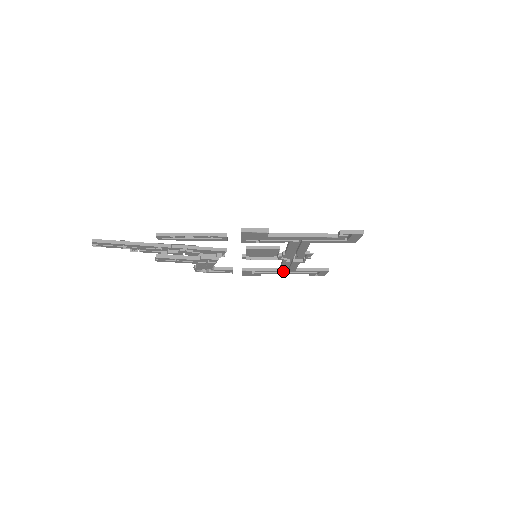
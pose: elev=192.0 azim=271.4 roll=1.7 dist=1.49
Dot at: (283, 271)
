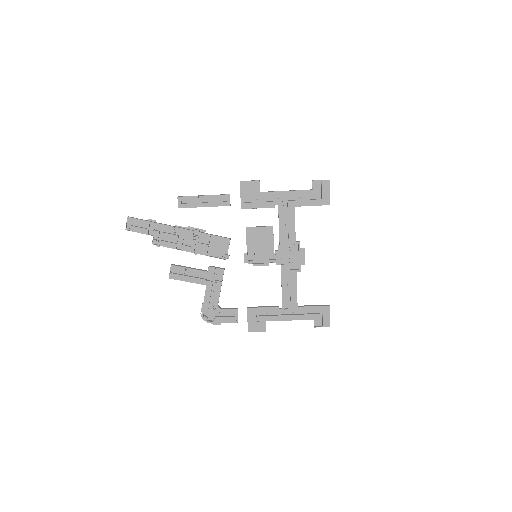
Dot at: (286, 310)
